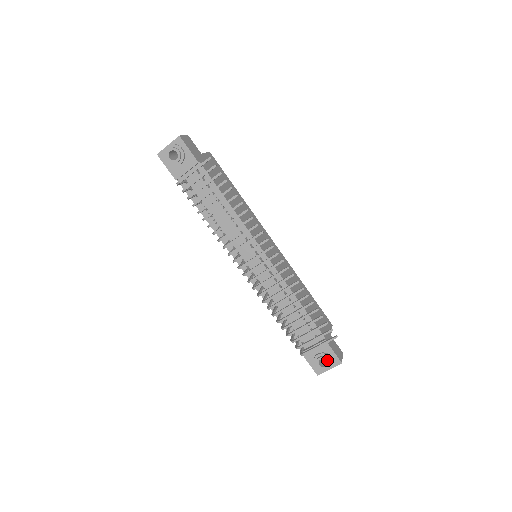
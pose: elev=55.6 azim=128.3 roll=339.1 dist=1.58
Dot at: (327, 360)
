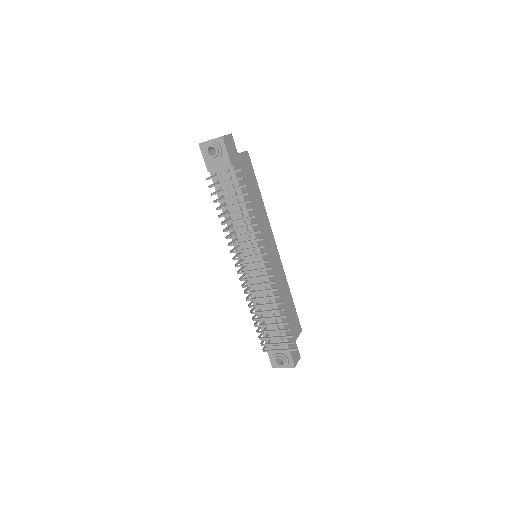
Dot at: (284, 361)
